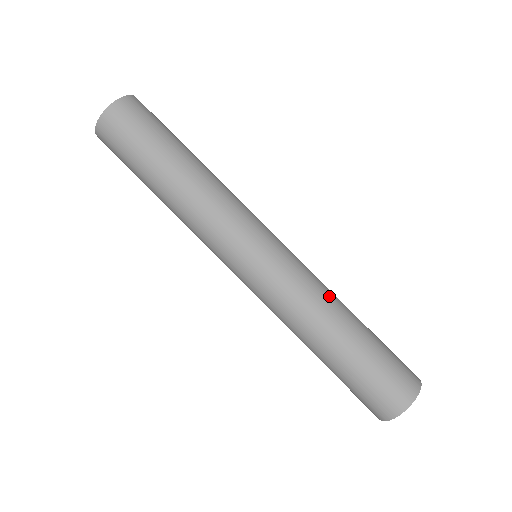
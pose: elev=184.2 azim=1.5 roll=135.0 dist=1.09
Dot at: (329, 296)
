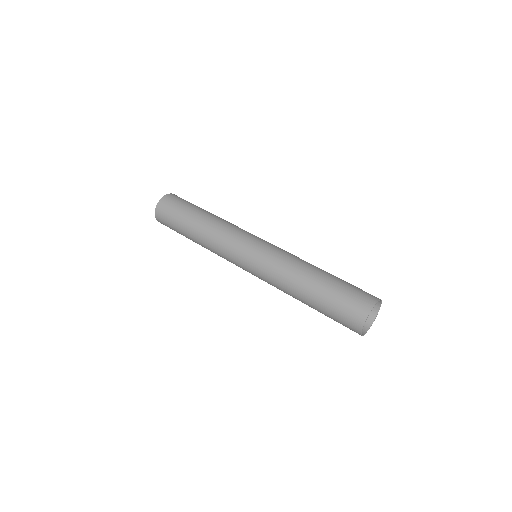
Dot at: (294, 270)
